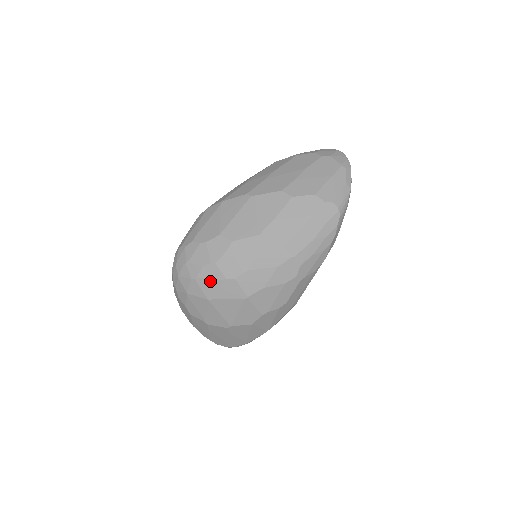
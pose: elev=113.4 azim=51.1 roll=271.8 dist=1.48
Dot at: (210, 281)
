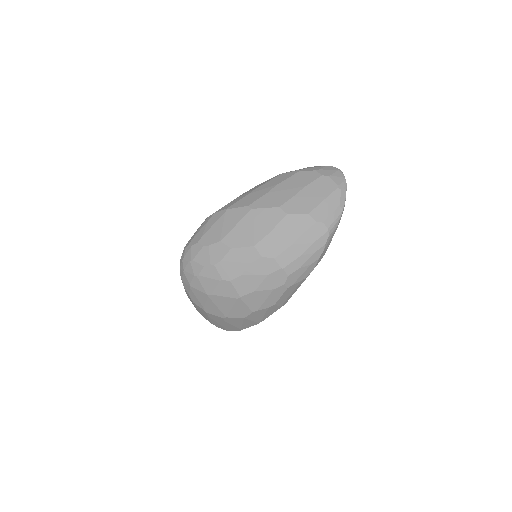
Dot at: (209, 280)
